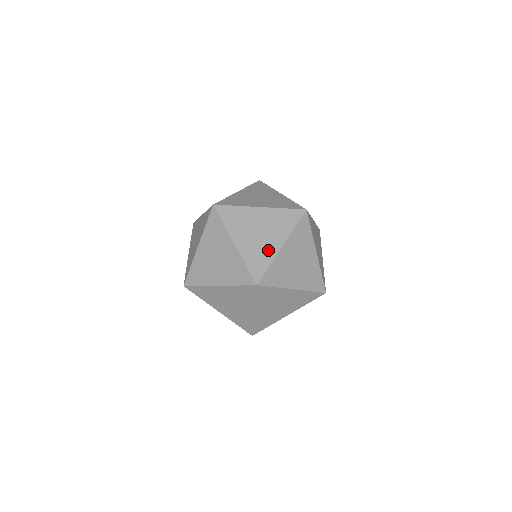
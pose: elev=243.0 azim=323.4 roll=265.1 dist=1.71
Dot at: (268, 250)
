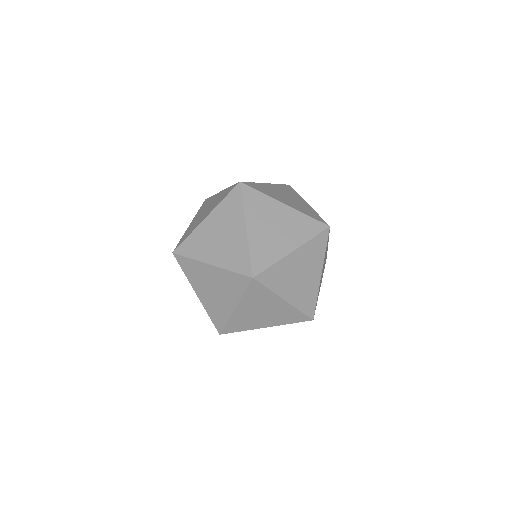
Dot at: (278, 248)
